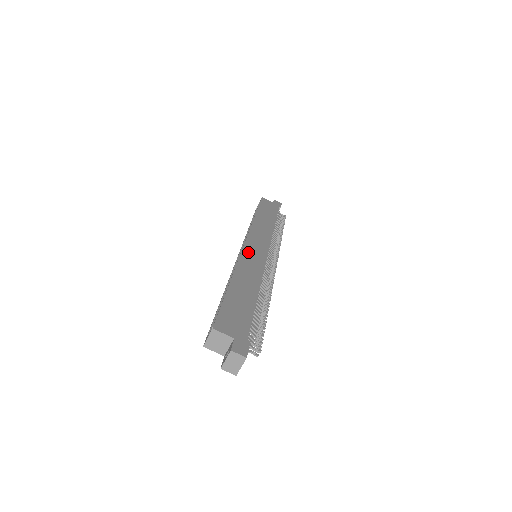
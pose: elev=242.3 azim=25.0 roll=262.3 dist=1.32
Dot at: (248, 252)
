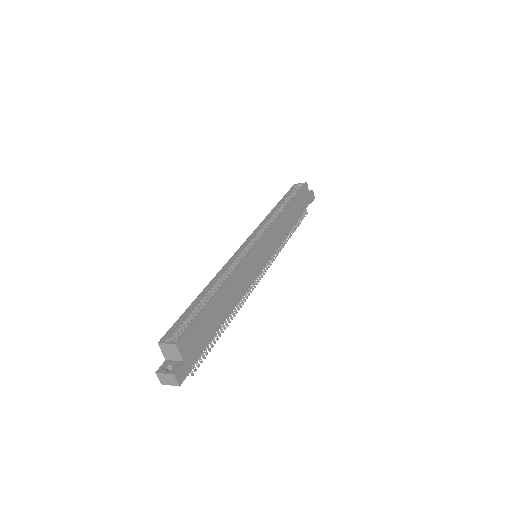
Dot at: (253, 256)
